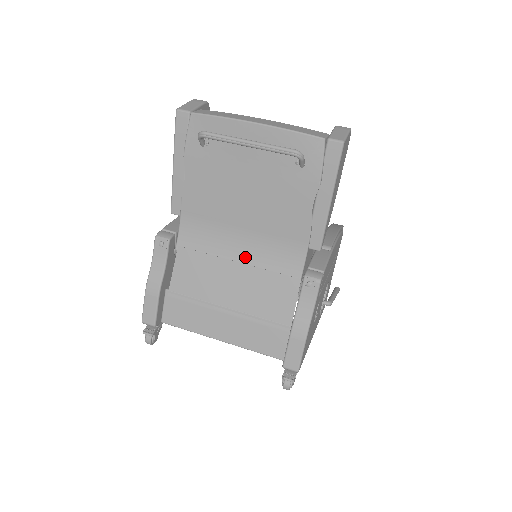
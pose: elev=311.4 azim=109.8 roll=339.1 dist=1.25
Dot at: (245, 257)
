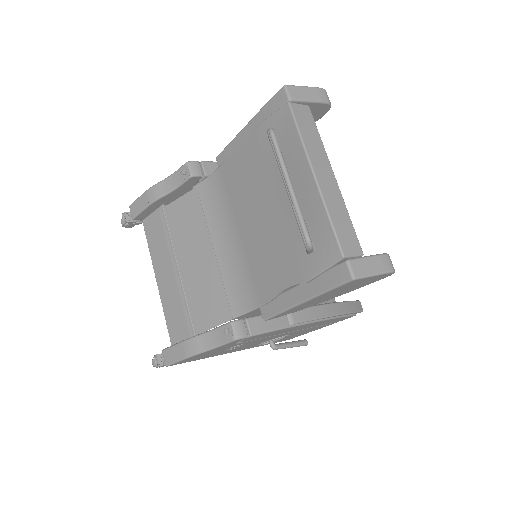
Dot at: (221, 254)
